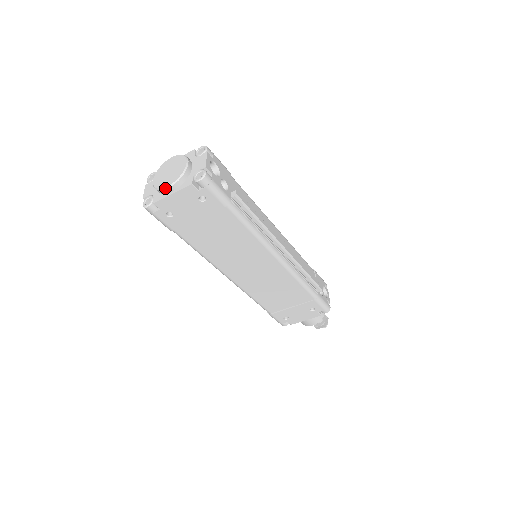
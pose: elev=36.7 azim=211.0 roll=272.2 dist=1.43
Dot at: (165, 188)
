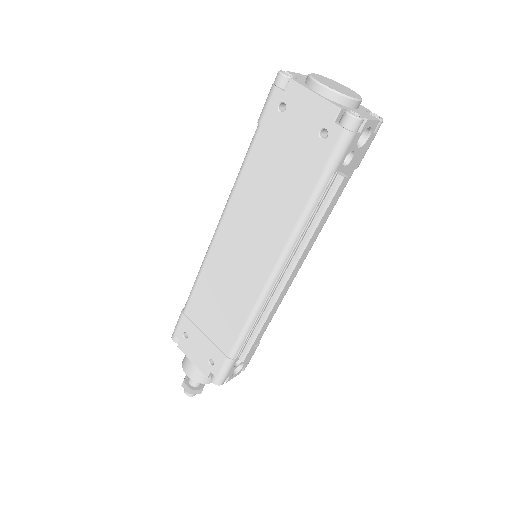
Dot at: (318, 82)
